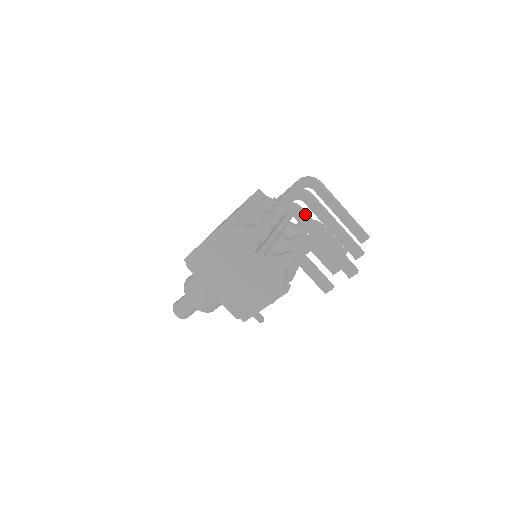
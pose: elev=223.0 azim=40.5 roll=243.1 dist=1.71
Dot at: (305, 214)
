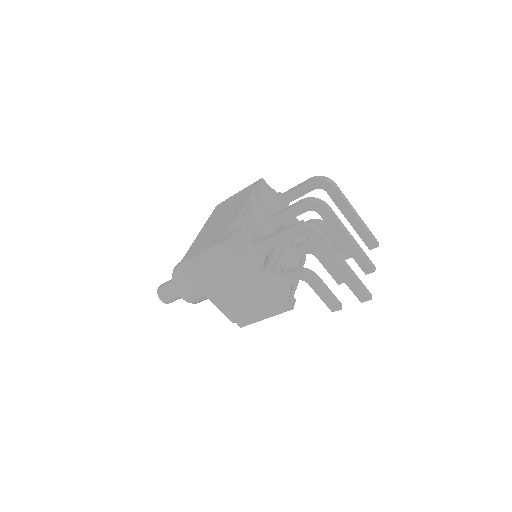
Dot at: (324, 239)
